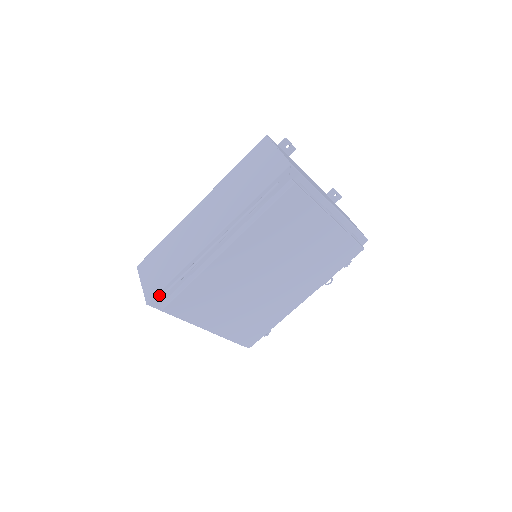
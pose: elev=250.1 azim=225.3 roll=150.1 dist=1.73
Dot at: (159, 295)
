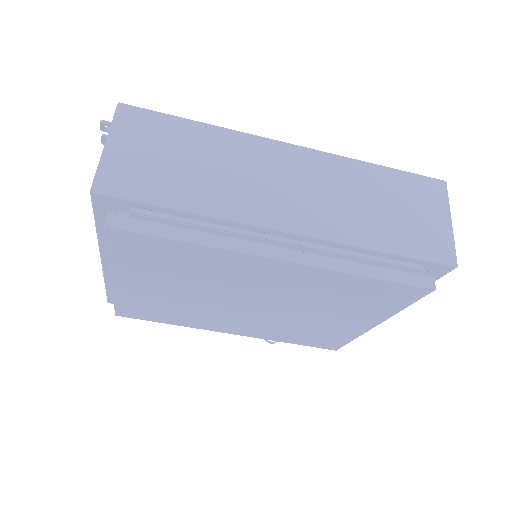
Dot at: (125, 201)
